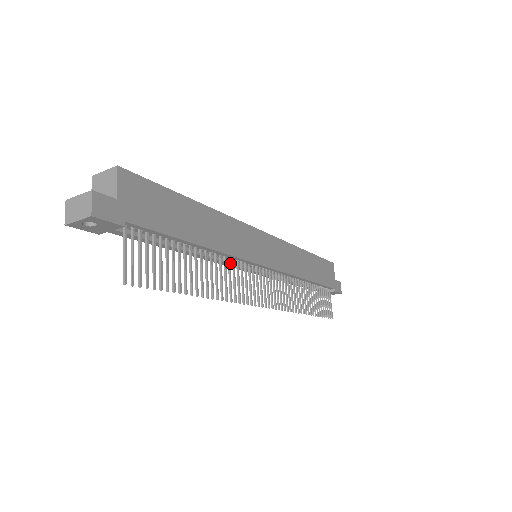
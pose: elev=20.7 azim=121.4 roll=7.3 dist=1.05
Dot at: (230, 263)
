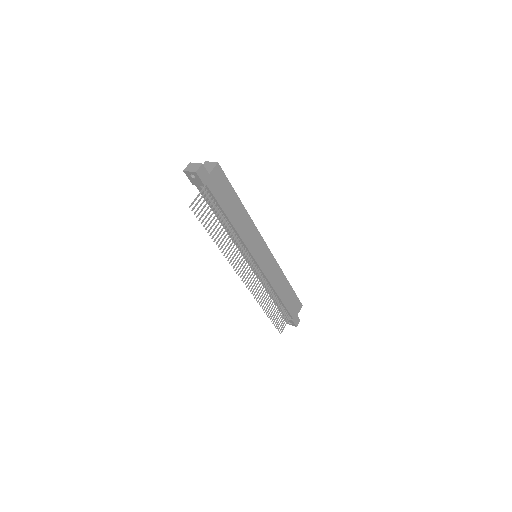
Dot at: (239, 244)
